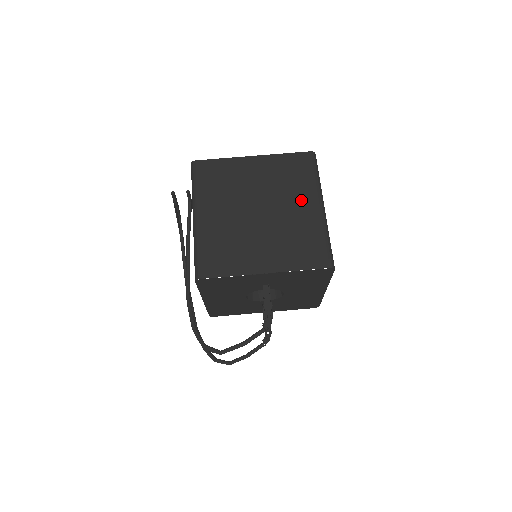
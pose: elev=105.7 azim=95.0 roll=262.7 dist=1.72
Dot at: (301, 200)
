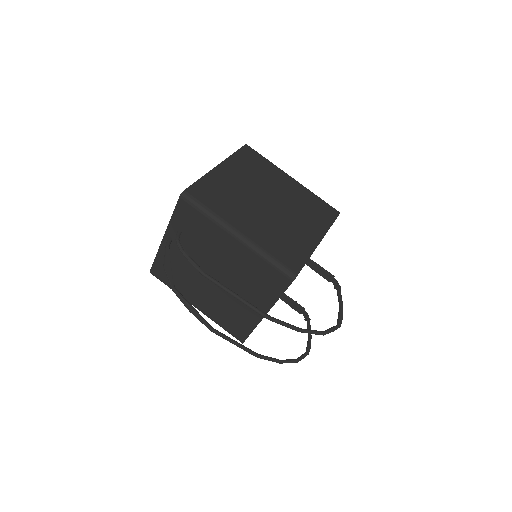
Dot at: (280, 180)
